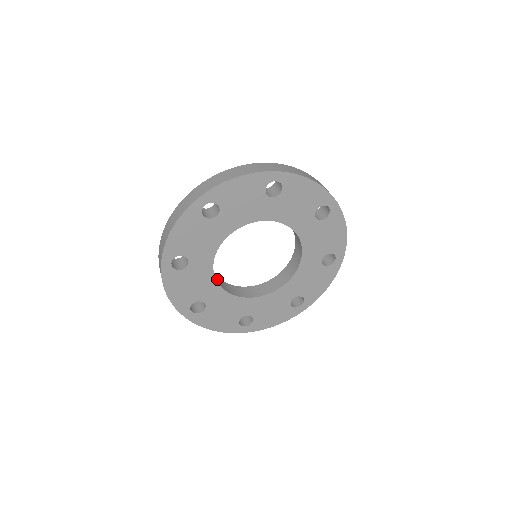
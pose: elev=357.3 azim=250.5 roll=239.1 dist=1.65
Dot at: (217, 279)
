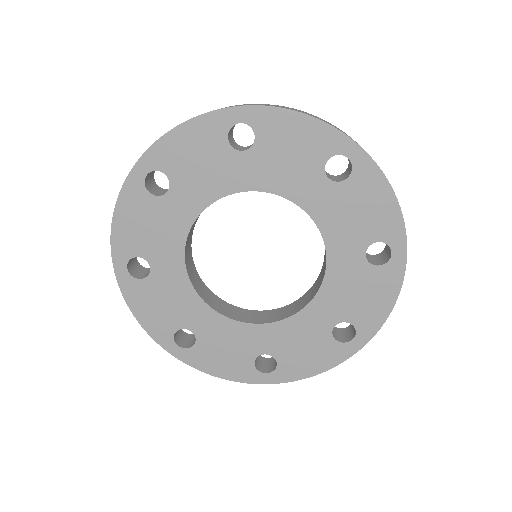
Dot at: (208, 296)
